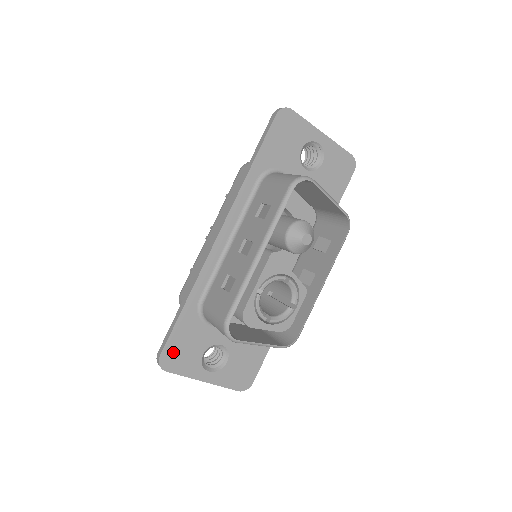
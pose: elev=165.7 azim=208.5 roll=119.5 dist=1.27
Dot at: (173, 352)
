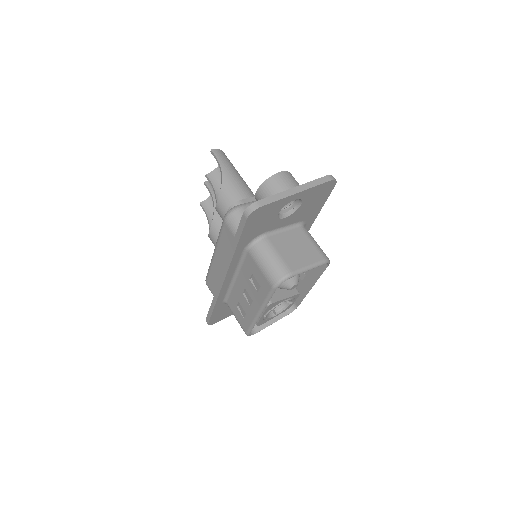
Dot at: (215, 319)
